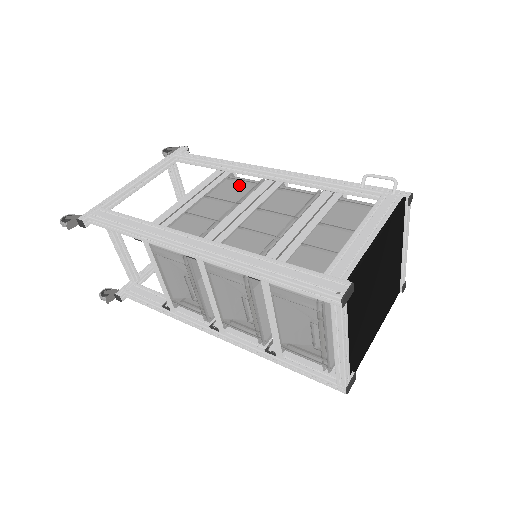
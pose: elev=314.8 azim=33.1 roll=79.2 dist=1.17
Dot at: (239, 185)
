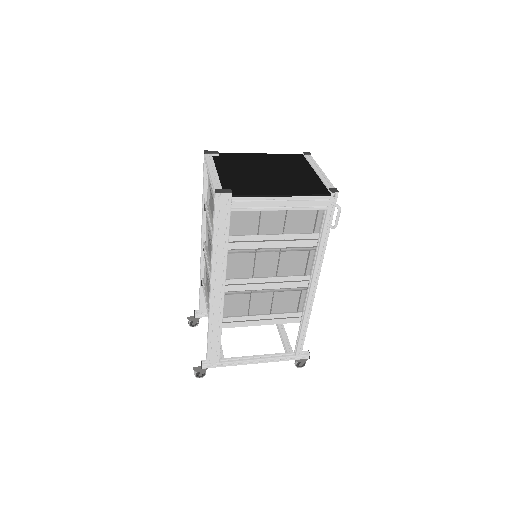
Dot at: occluded
